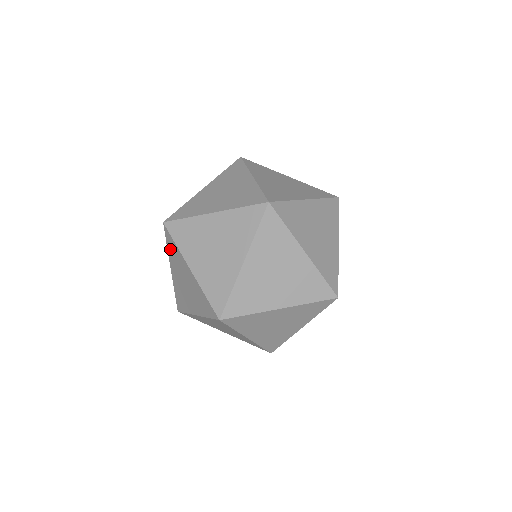
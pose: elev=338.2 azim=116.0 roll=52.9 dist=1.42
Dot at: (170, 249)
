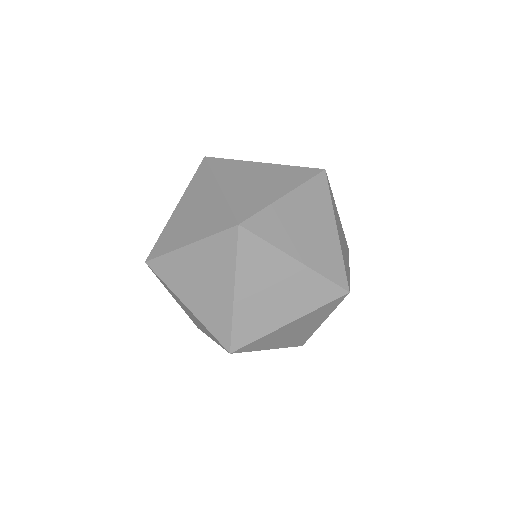
Dot at: occluded
